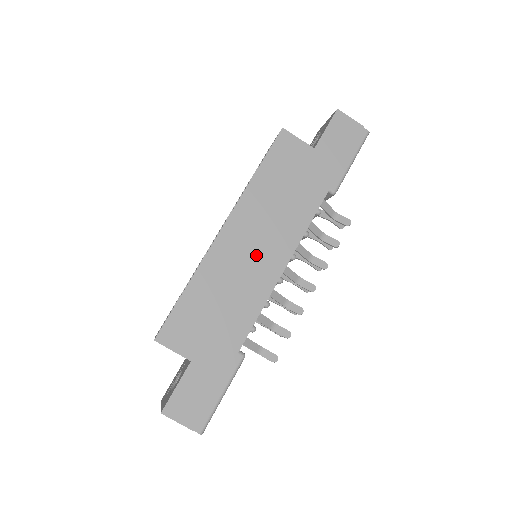
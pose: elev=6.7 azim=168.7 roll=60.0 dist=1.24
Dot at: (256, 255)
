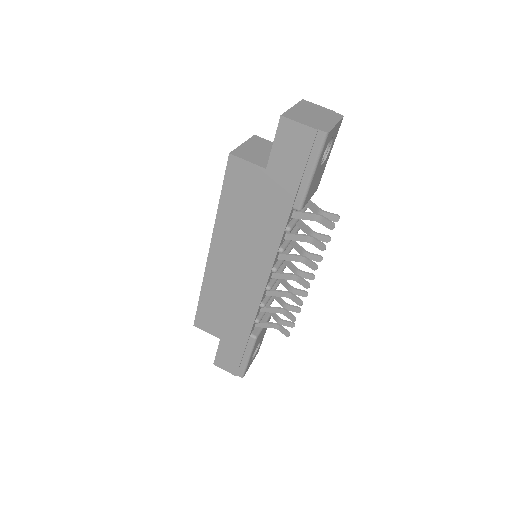
Dot at: (241, 272)
